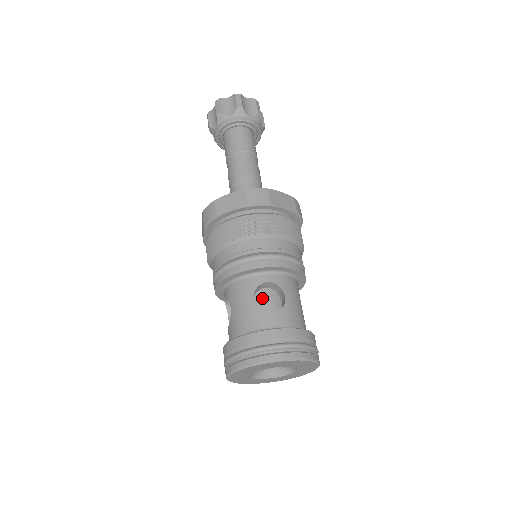
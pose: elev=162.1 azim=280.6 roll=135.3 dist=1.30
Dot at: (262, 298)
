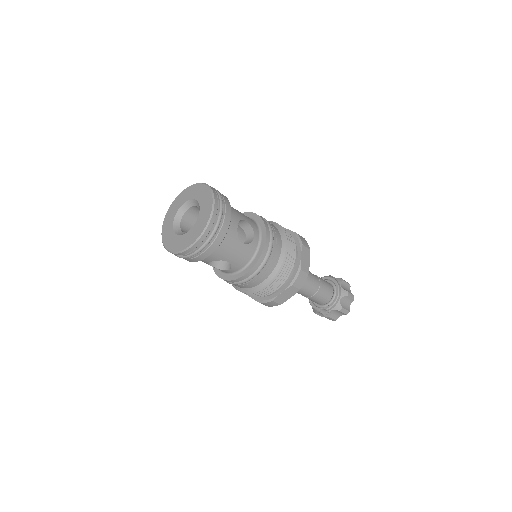
Dot at: occluded
